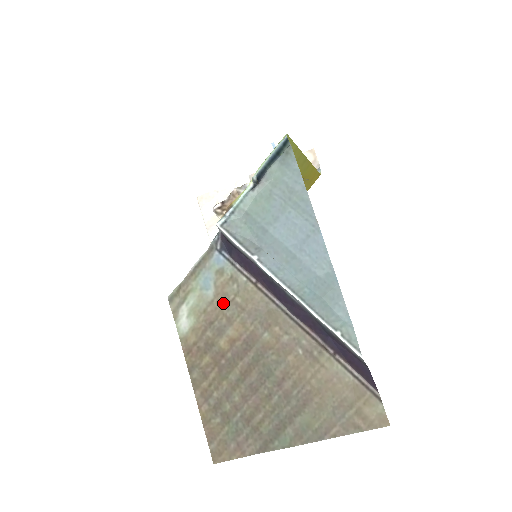
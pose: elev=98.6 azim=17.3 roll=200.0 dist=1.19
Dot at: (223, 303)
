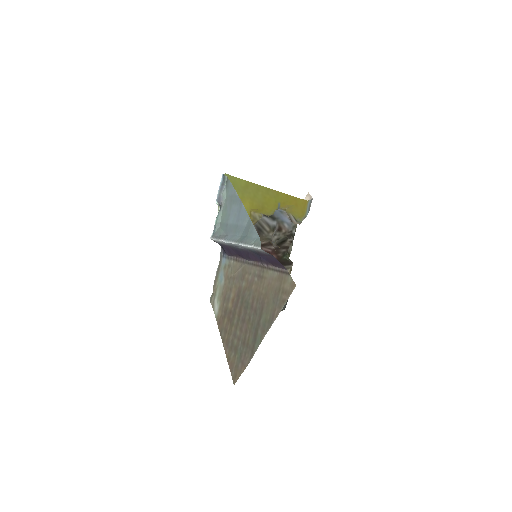
Dot at: (228, 282)
